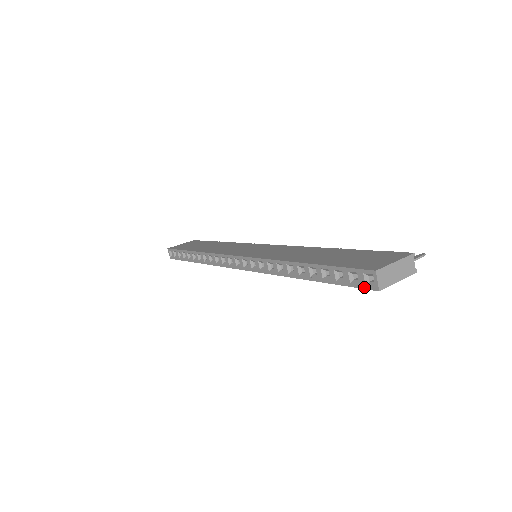
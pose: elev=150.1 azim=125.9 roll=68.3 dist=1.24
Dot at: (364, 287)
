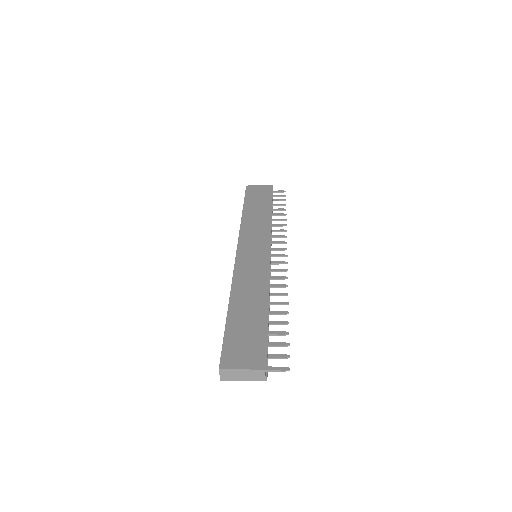
Dot at: occluded
